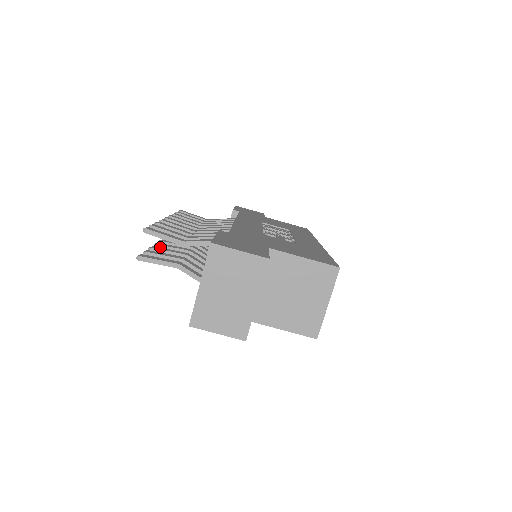
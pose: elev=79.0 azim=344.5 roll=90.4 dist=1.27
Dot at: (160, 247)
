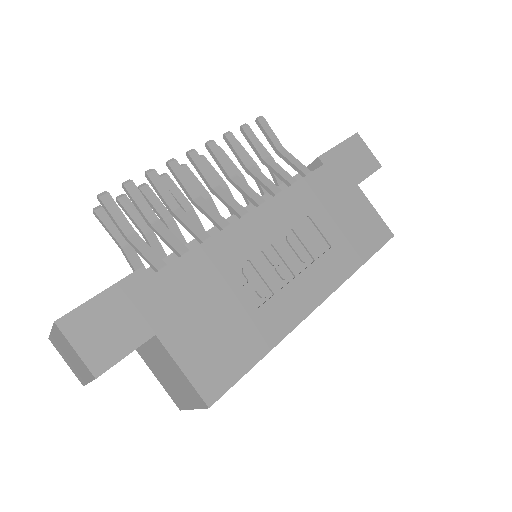
Dot at: occluded
